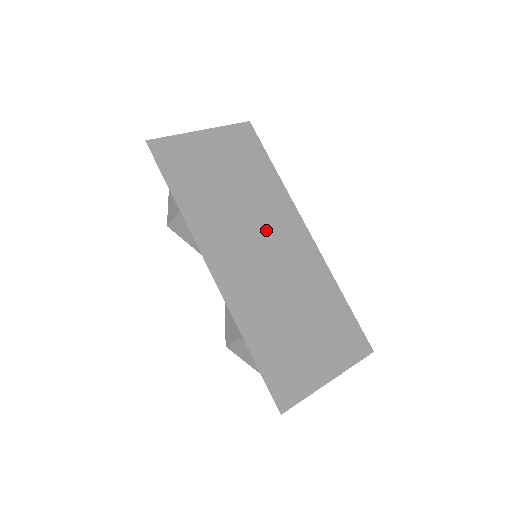
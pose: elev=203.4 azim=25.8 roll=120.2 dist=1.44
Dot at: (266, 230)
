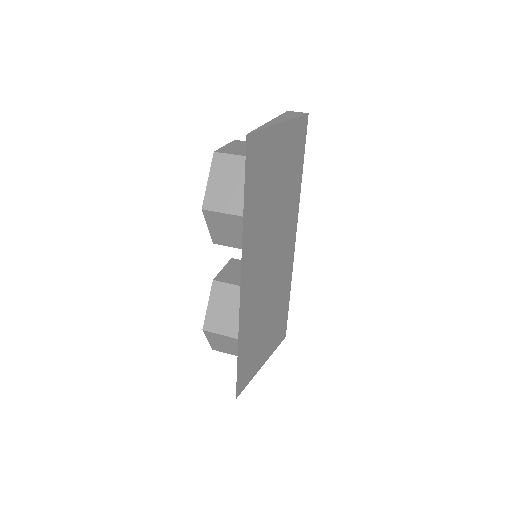
Dot at: (278, 241)
